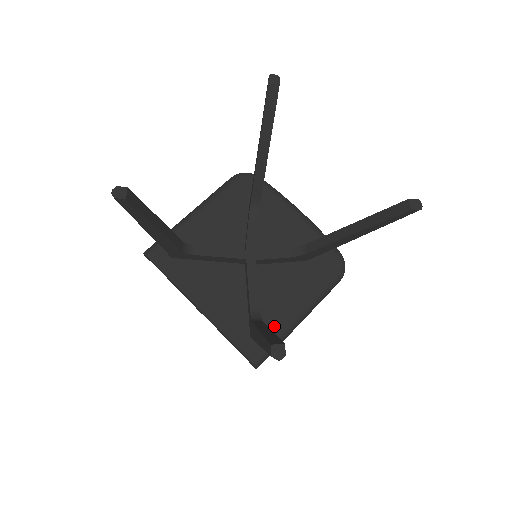
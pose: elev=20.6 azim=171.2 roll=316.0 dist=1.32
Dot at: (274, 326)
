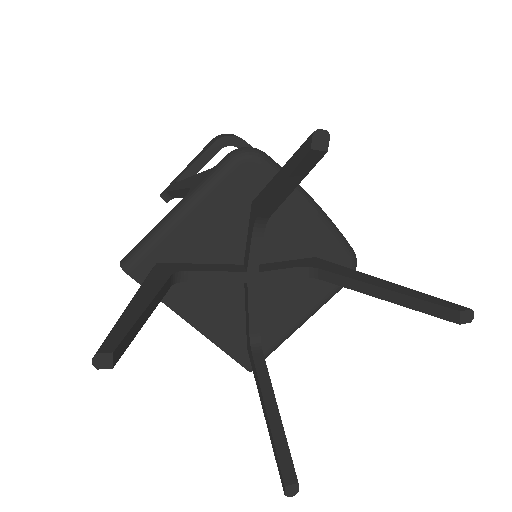
Dot at: (272, 337)
